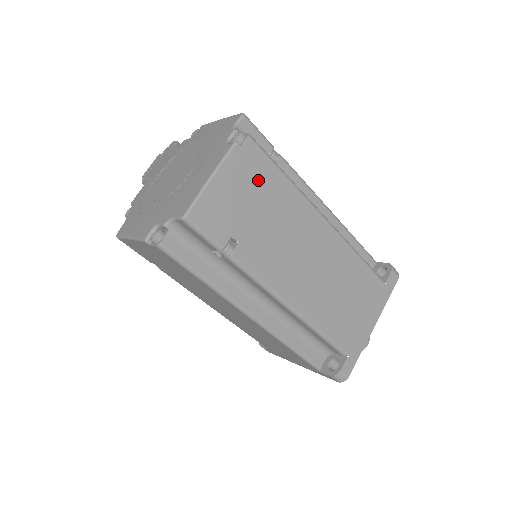
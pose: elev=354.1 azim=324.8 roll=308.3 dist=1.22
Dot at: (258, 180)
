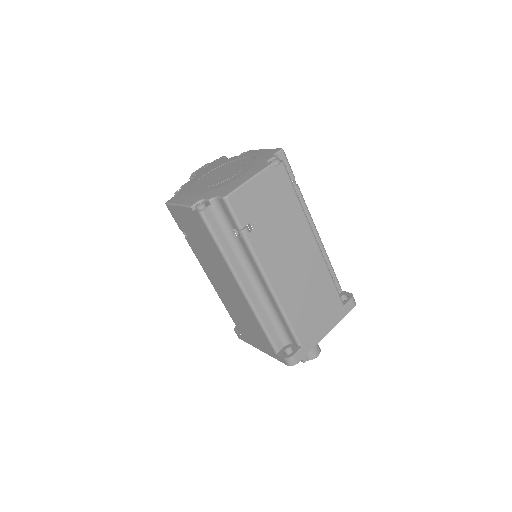
Dot at: (279, 193)
